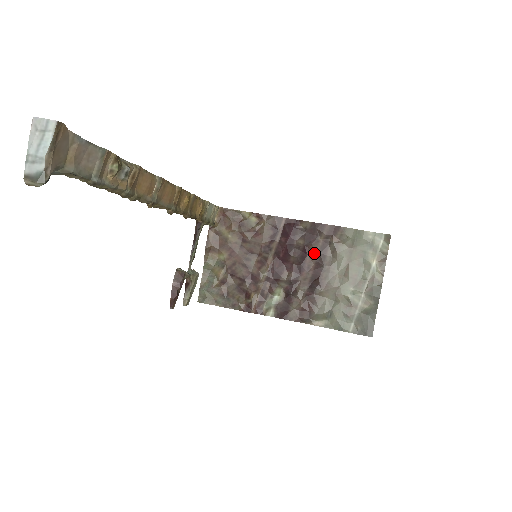
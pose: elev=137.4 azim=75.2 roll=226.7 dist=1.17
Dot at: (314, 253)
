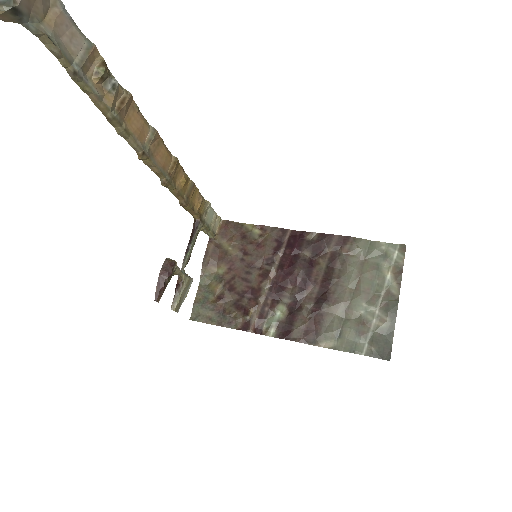
Dot at: (321, 266)
